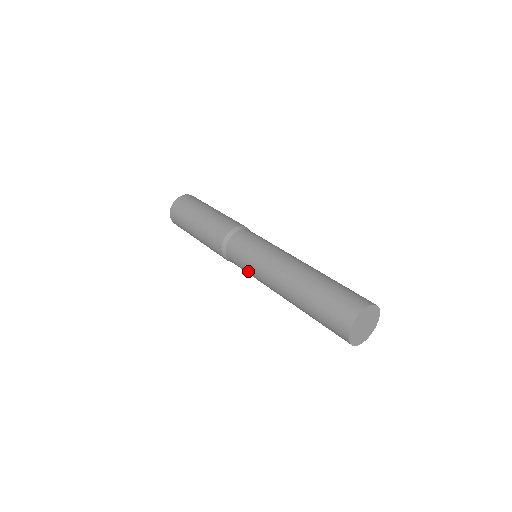
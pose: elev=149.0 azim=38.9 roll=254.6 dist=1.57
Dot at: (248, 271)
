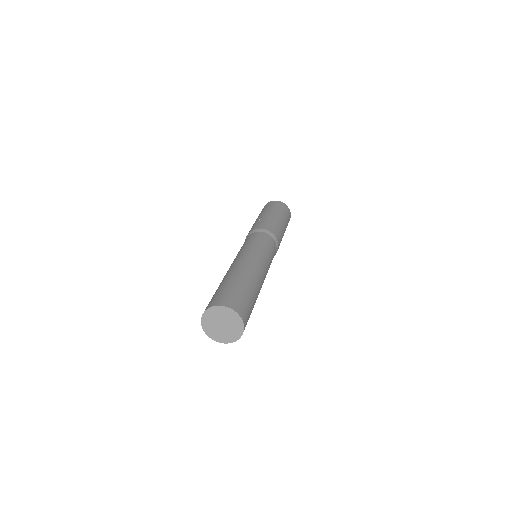
Dot at: occluded
